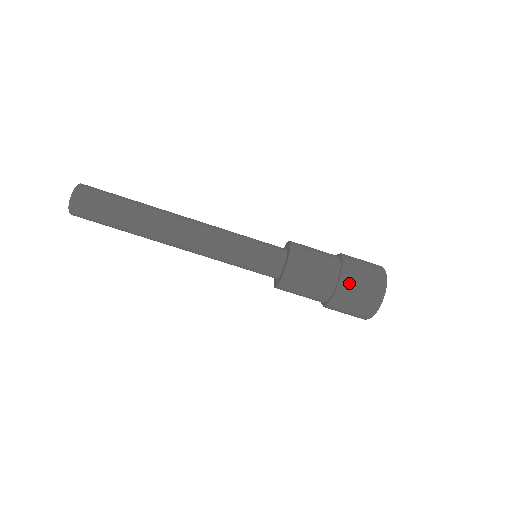
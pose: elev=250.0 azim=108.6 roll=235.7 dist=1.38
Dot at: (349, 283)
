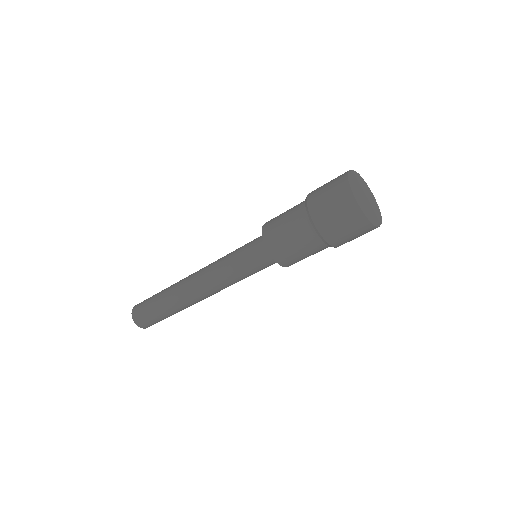
Dot at: (314, 203)
